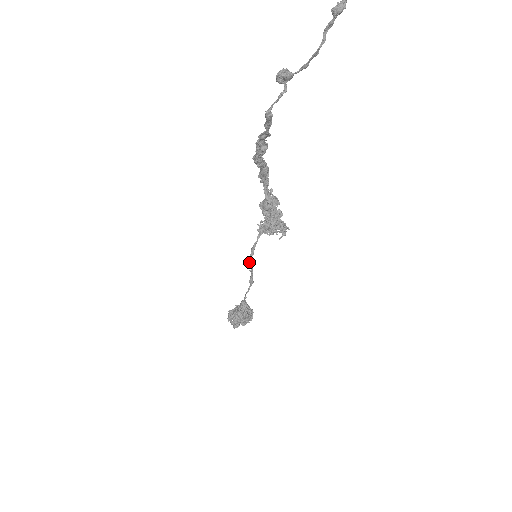
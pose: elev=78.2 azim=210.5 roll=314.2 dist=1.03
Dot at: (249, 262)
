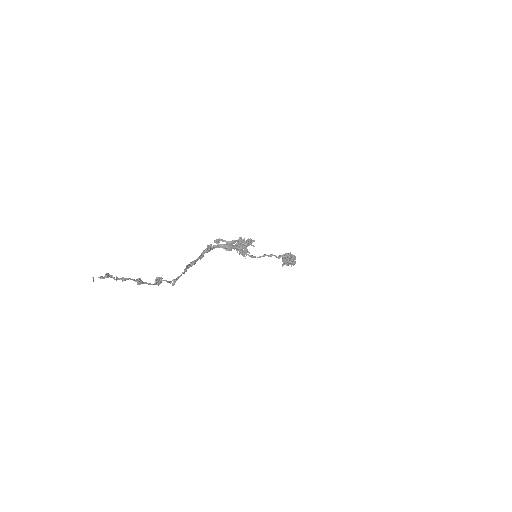
Dot at: occluded
